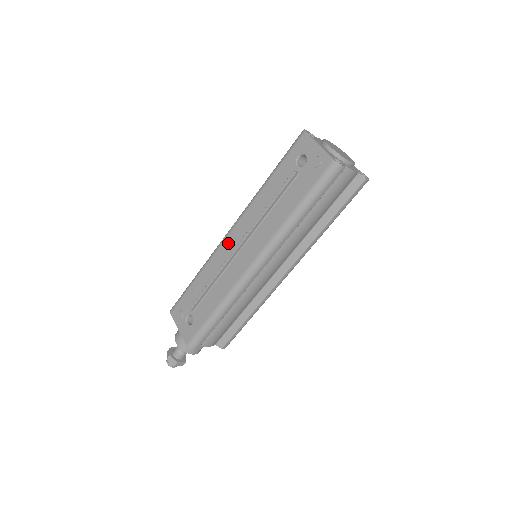
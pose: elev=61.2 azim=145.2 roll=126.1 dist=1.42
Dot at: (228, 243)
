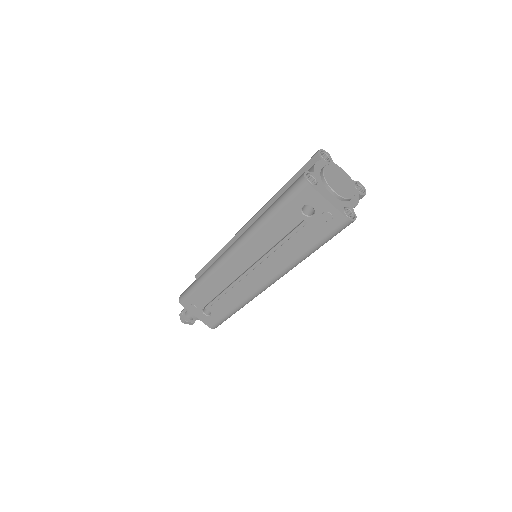
Dot at: (233, 264)
